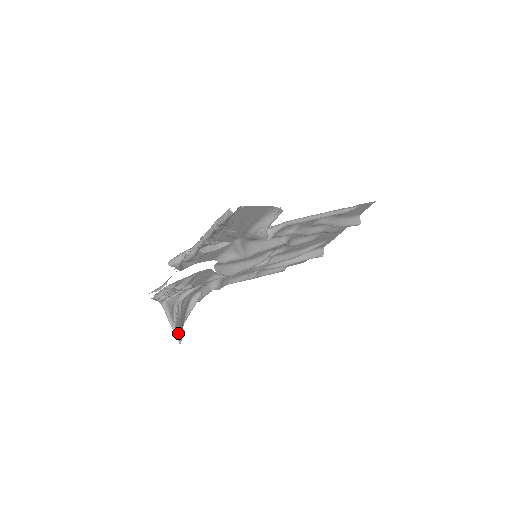
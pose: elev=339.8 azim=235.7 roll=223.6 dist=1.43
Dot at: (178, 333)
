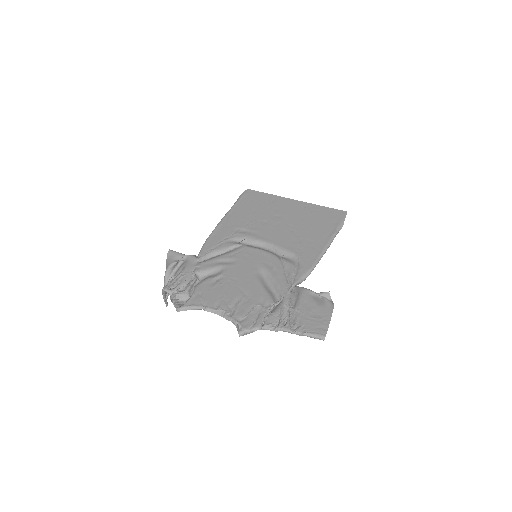
Dot at: occluded
